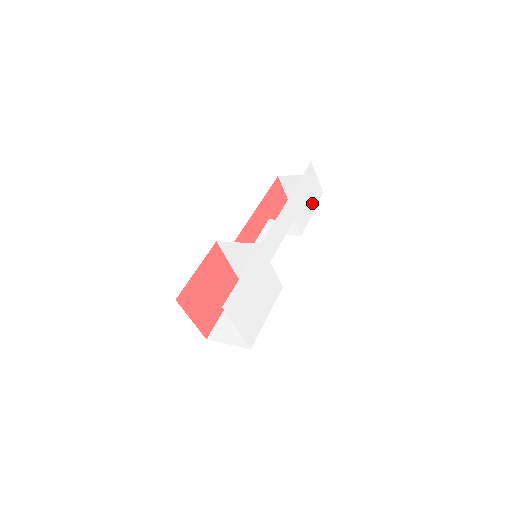
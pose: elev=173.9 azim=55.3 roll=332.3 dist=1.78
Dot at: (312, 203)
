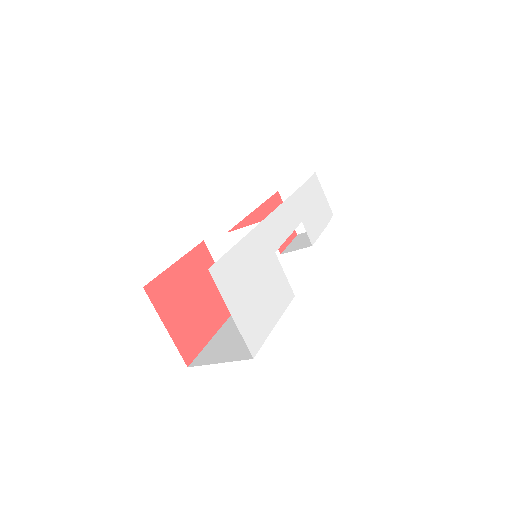
Dot at: (322, 218)
